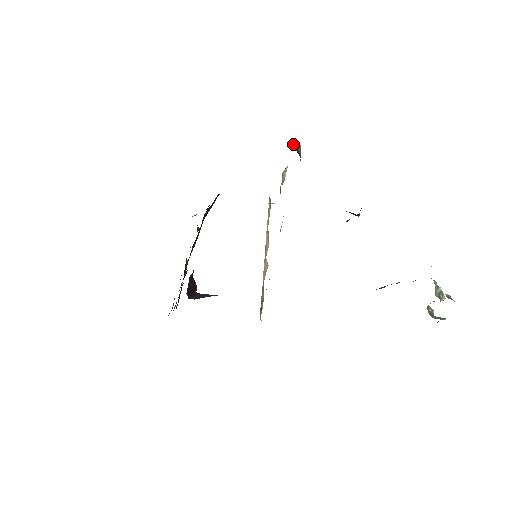
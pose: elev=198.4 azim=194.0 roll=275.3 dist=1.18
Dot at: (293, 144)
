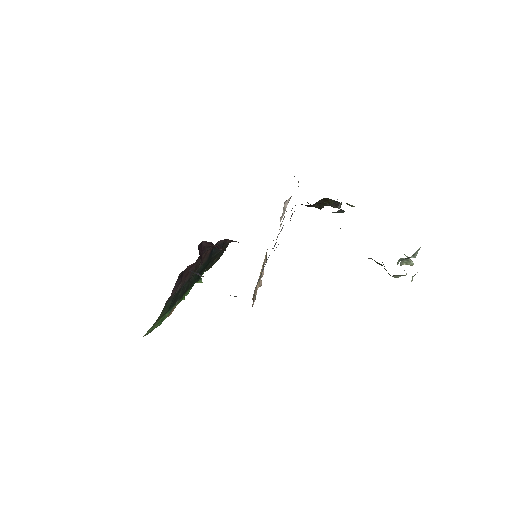
Dot at: occluded
